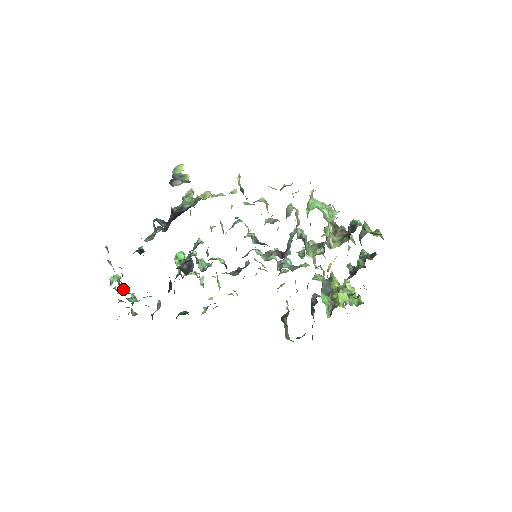
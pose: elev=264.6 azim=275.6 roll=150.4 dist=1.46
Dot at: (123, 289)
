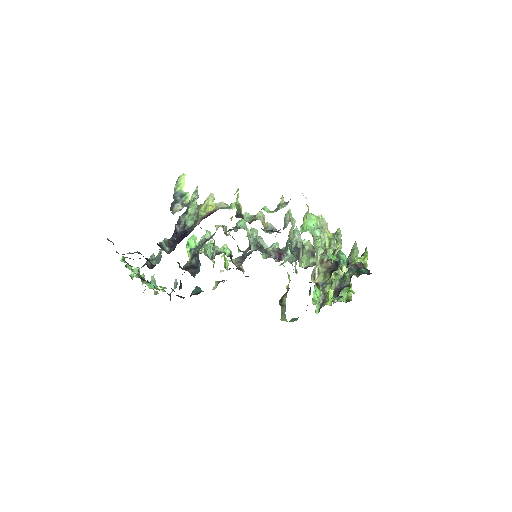
Dot at: occluded
